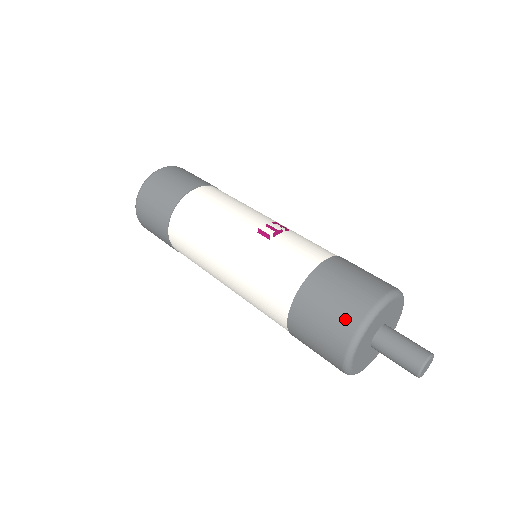
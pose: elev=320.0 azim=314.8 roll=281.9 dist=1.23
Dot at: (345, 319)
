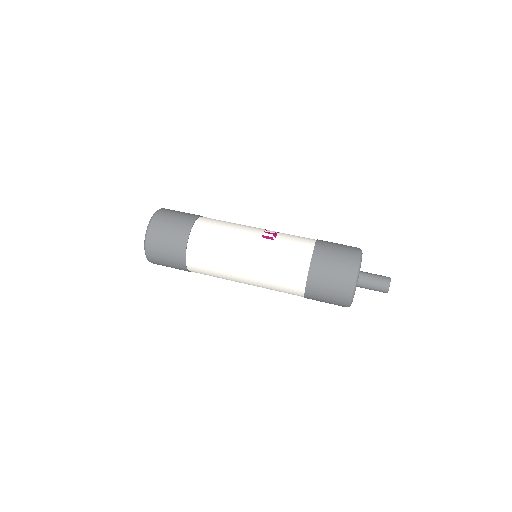
Dot at: (346, 271)
